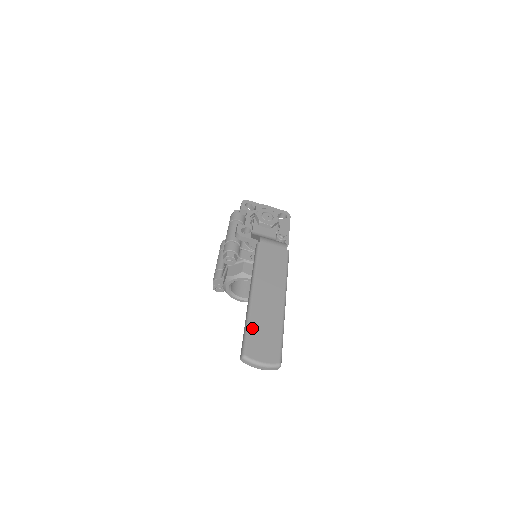
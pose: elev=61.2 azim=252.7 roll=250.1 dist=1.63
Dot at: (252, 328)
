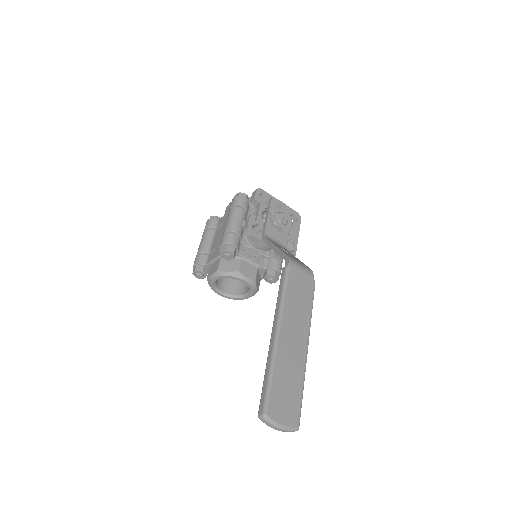
Dot at: (276, 379)
